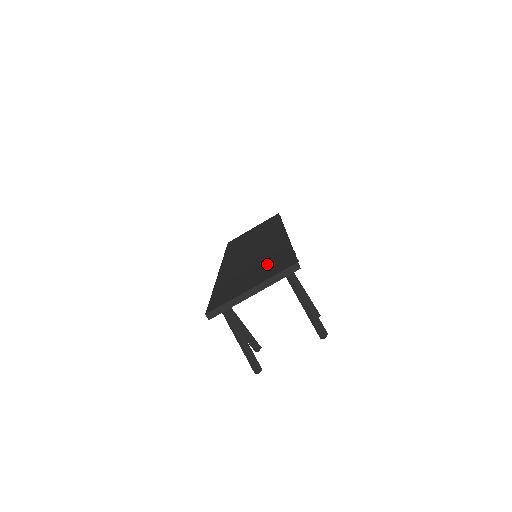
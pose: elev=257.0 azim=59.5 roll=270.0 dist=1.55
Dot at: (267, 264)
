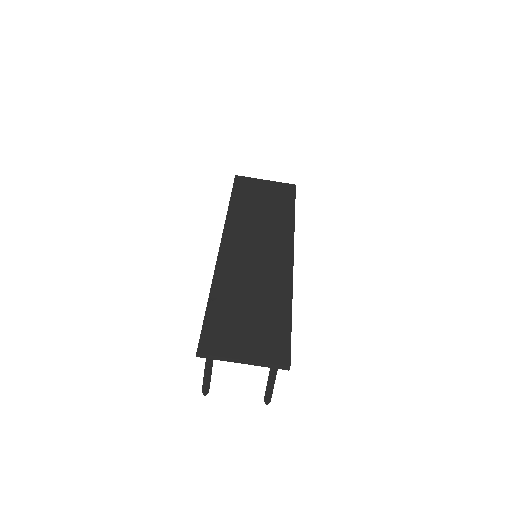
Dot at: (266, 323)
